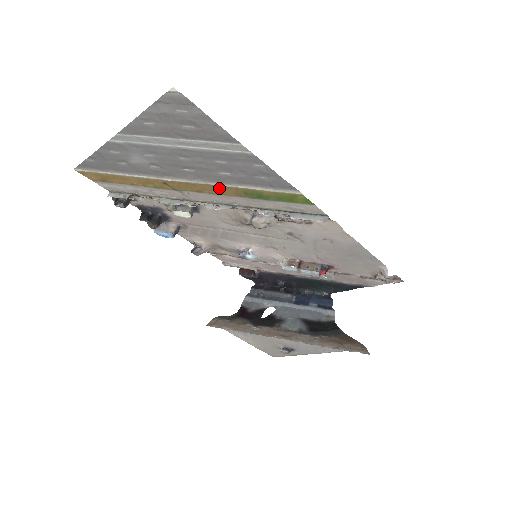
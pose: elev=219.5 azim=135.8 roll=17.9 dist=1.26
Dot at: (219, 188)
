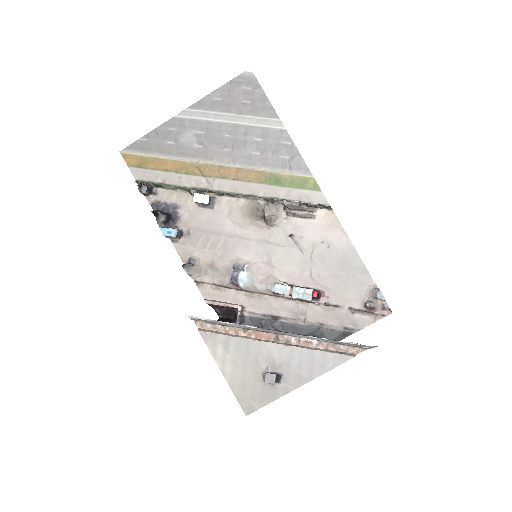
Dot at: (245, 172)
